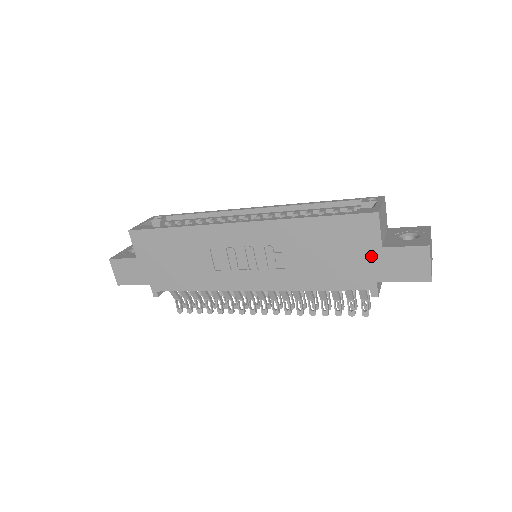
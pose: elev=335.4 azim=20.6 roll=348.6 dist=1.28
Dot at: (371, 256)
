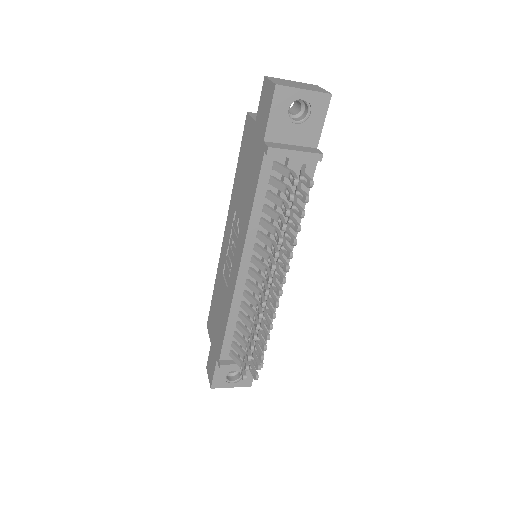
Dot at: (255, 135)
